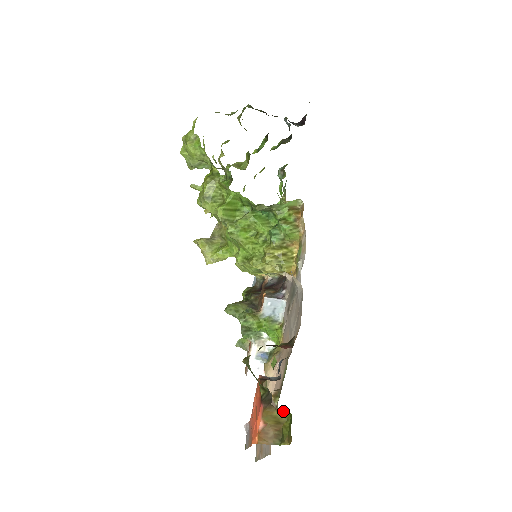
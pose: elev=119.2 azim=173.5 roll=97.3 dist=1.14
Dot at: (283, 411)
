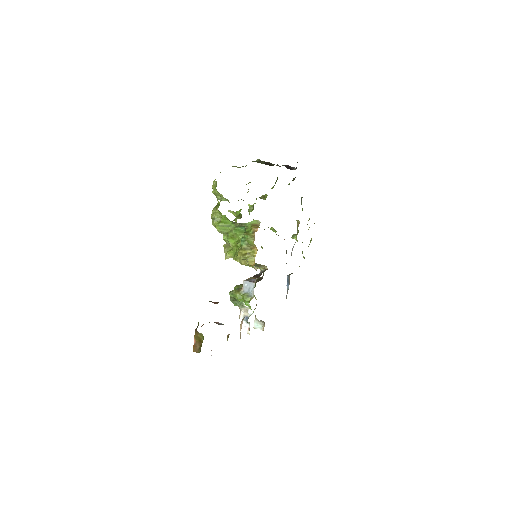
Dot at: (201, 334)
